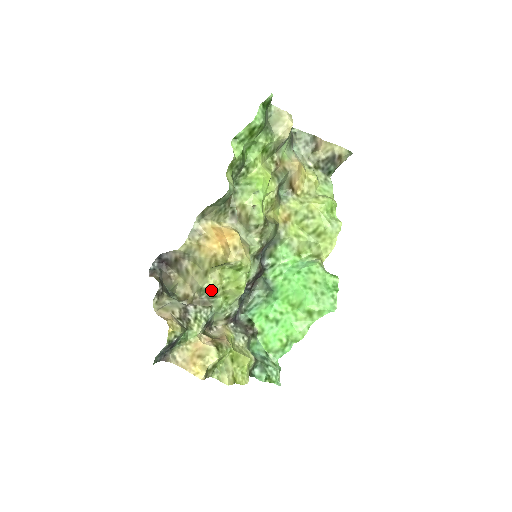
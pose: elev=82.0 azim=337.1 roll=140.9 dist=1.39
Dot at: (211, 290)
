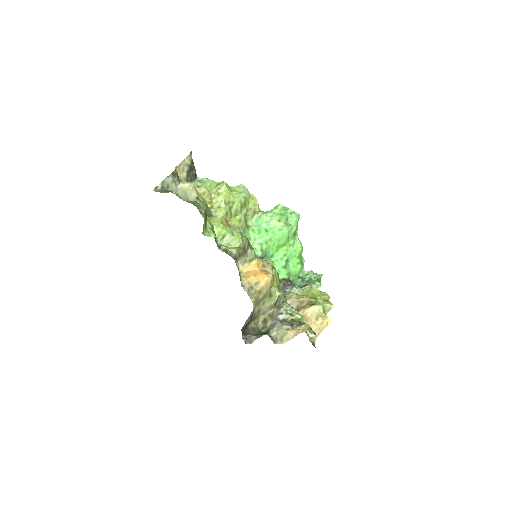
Dot at: occluded
